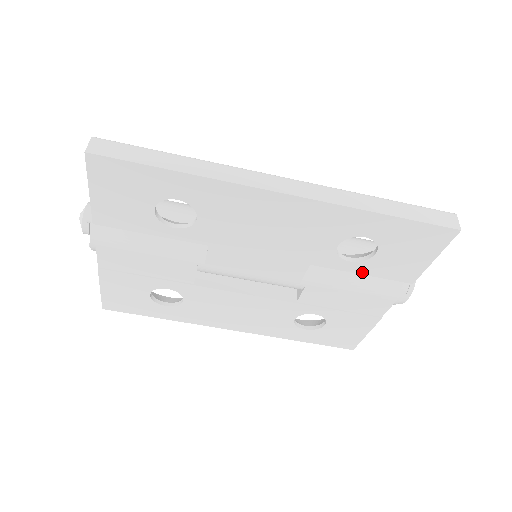
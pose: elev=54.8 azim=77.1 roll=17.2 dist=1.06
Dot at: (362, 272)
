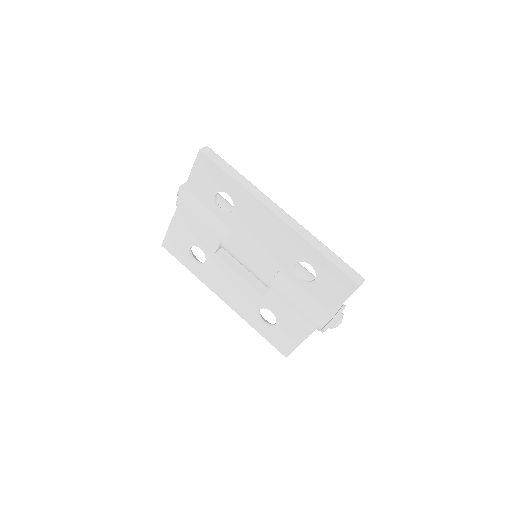
Dot at: (304, 291)
